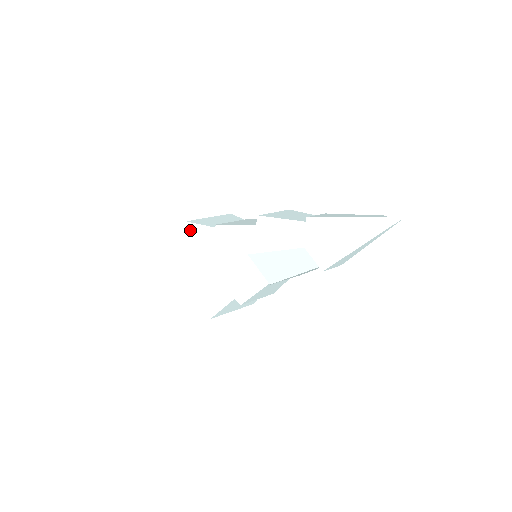
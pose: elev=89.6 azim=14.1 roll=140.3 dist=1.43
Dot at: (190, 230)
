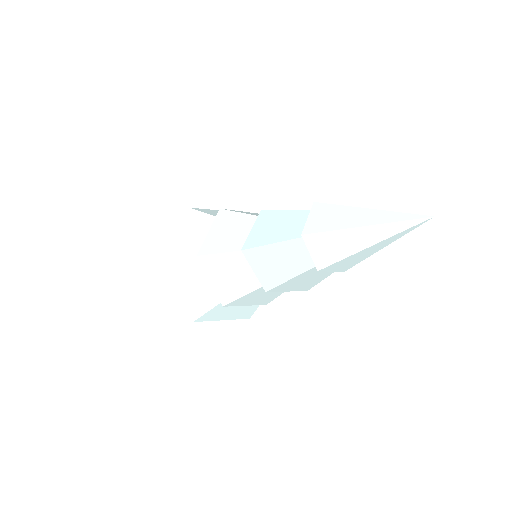
Dot at: occluded
